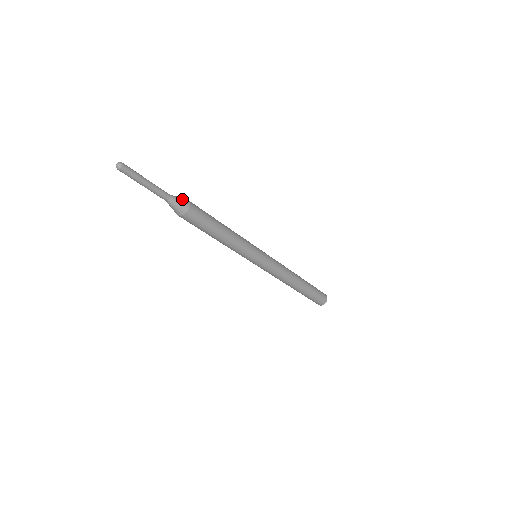
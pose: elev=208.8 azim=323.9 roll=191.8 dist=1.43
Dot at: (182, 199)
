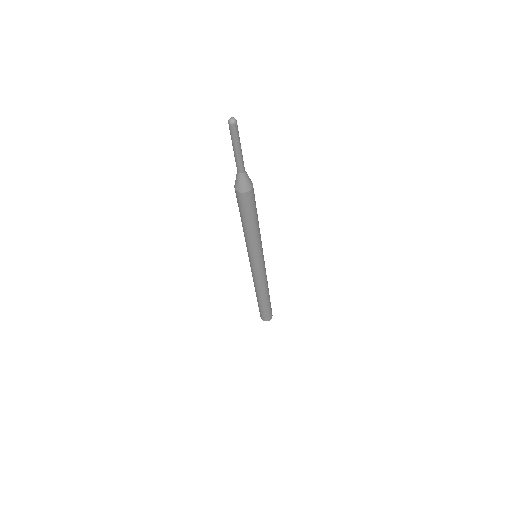
Dot at: occluded
